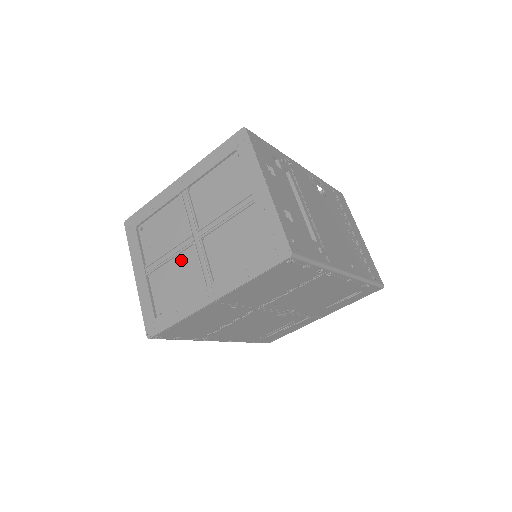
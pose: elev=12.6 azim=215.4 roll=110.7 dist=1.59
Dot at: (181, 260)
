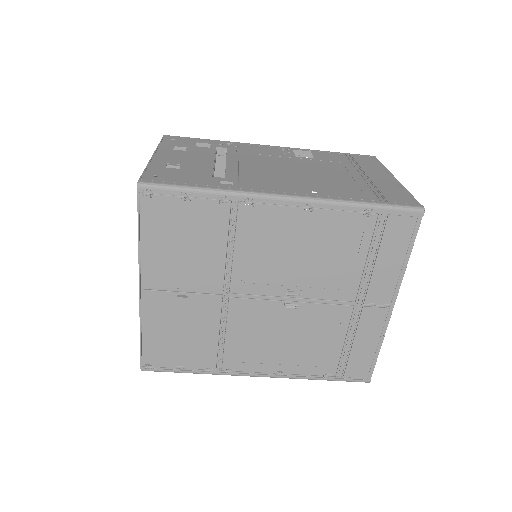
Dot at: occluded
